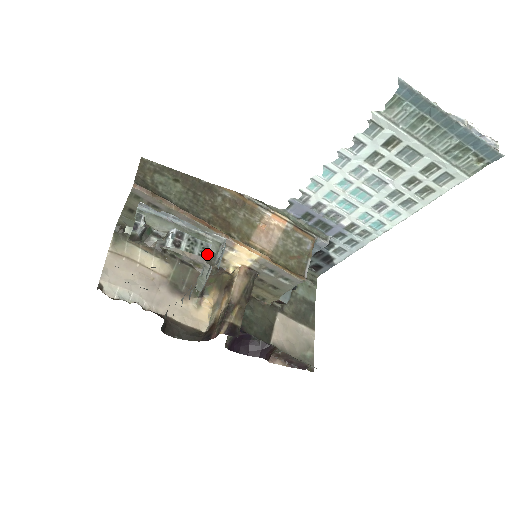
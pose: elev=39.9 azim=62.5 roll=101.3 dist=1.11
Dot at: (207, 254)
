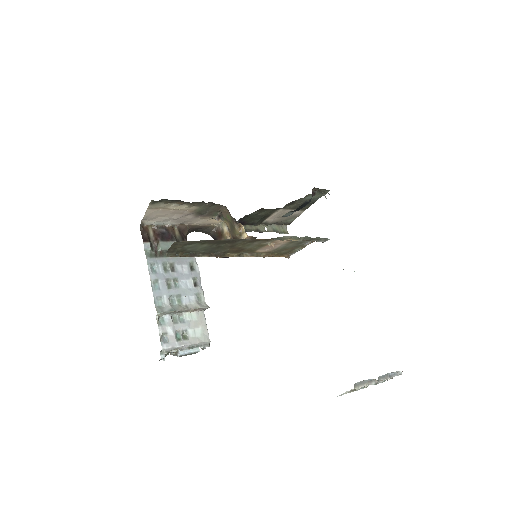
Dot at: occluded
